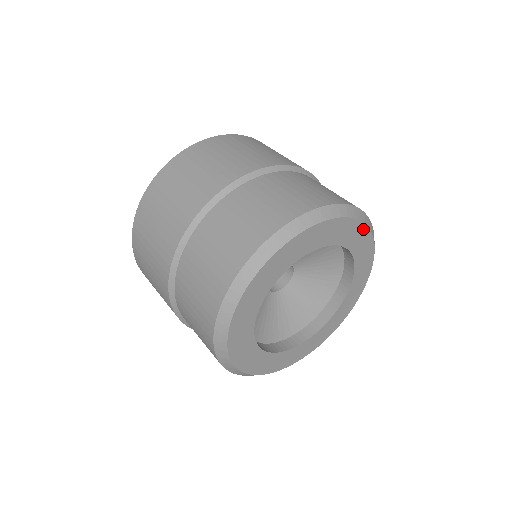
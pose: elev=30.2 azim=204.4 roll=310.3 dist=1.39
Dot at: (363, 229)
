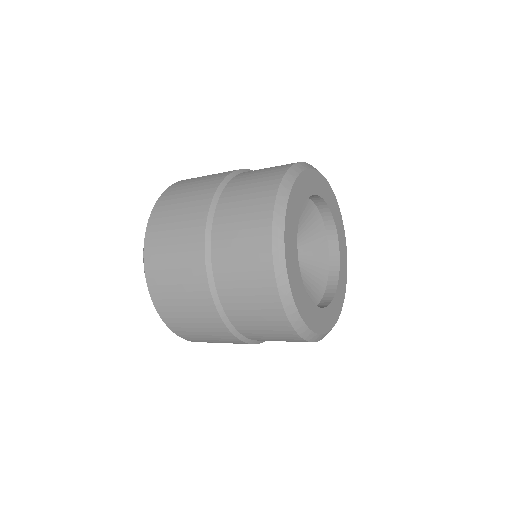
Dot at: (340, 216)
